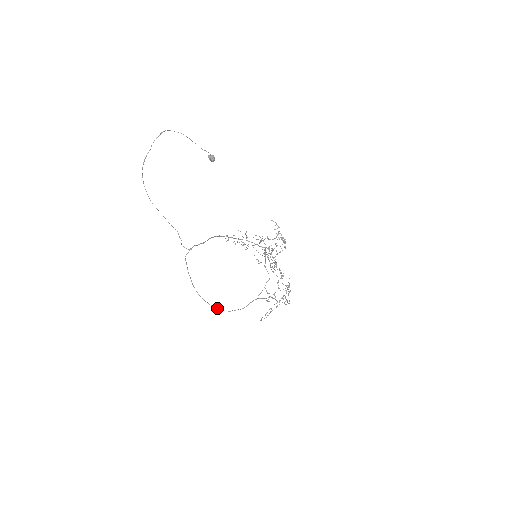
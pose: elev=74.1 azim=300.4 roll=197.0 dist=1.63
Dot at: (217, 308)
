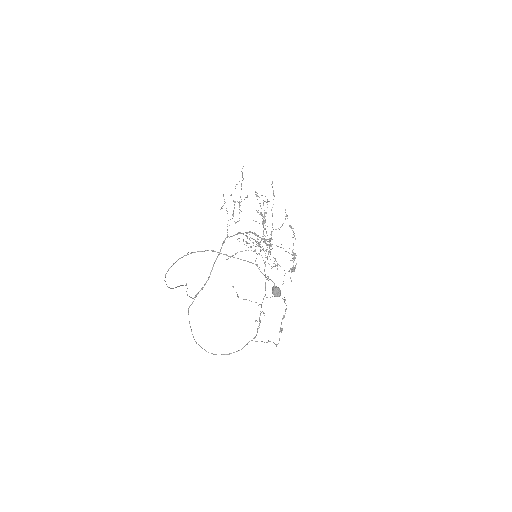
Dot at: occluded
